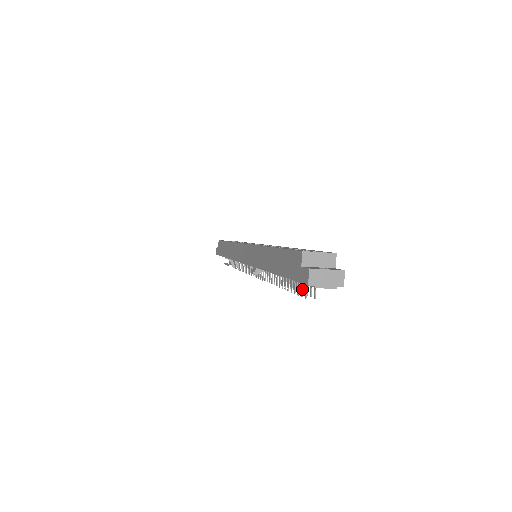
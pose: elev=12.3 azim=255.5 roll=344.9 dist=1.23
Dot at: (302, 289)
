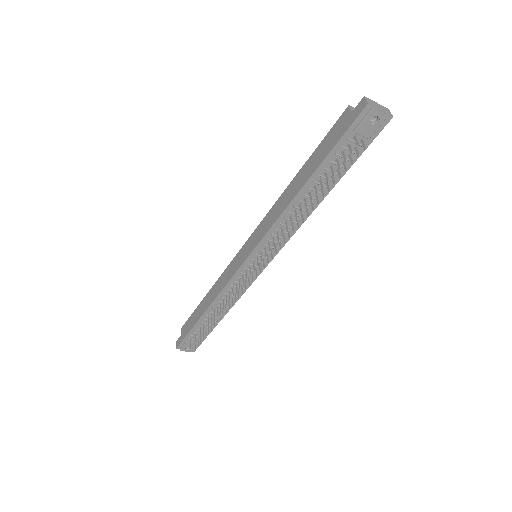
Dot at: (351, 148)
